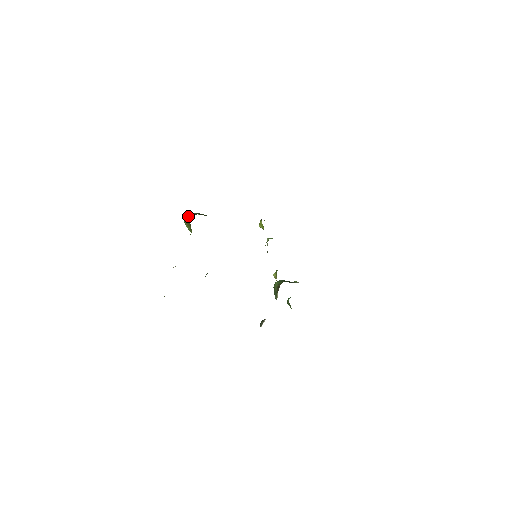
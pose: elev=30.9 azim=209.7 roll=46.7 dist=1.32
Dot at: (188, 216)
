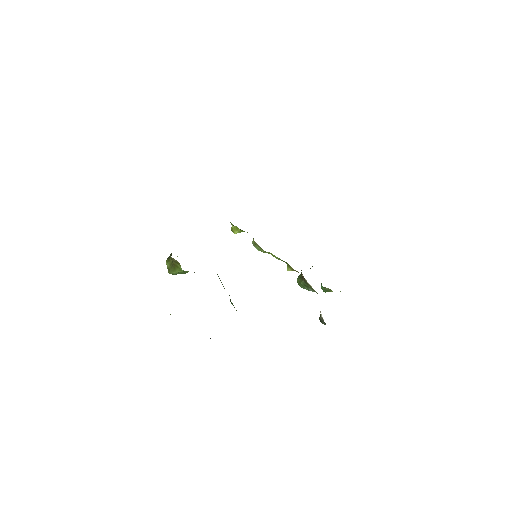
Dot at: (167, 263)
